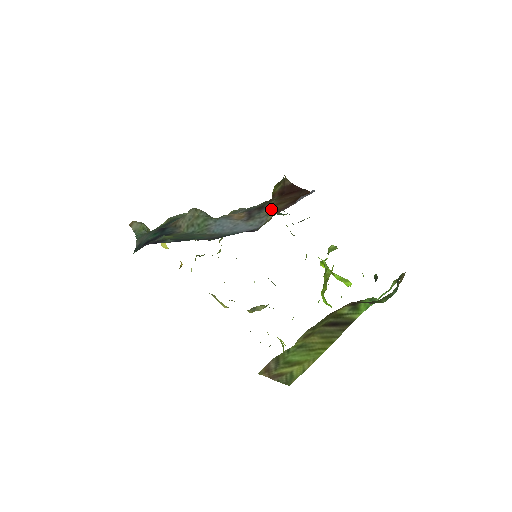
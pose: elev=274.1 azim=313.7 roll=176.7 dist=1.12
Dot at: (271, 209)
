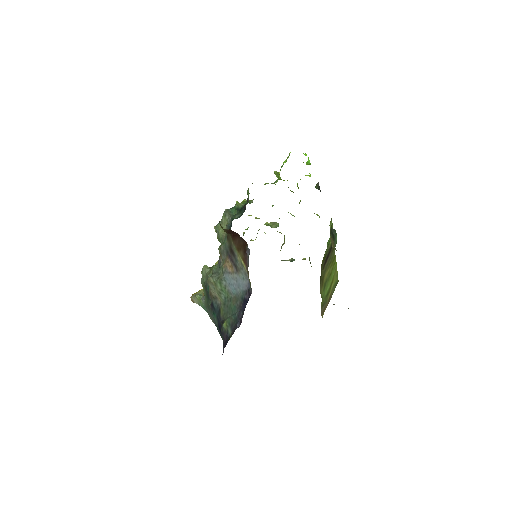
Dot at: (239, 257)
